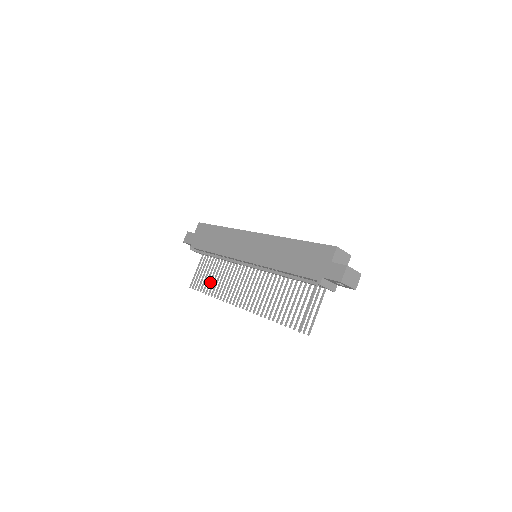
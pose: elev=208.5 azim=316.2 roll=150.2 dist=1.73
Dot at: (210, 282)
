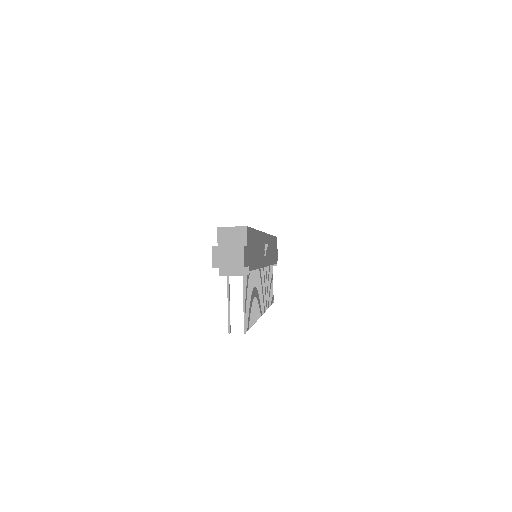
Dot at: occluded
